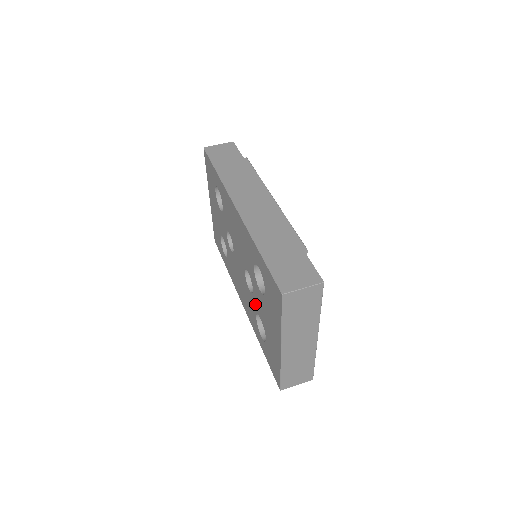
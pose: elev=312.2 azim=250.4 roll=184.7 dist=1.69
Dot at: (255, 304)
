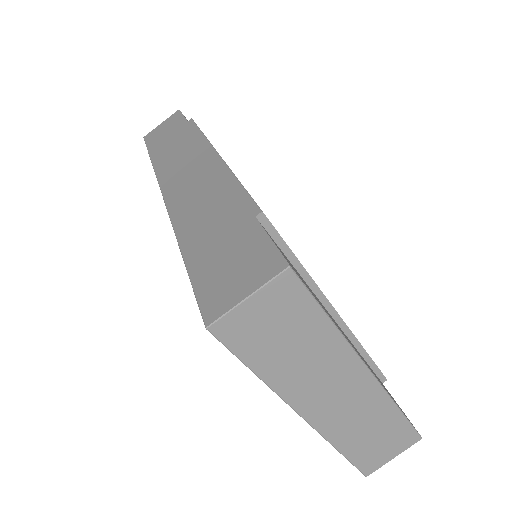
Dot at: occluded
